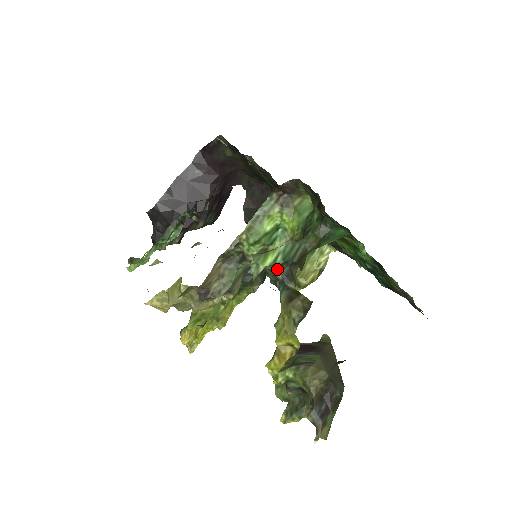
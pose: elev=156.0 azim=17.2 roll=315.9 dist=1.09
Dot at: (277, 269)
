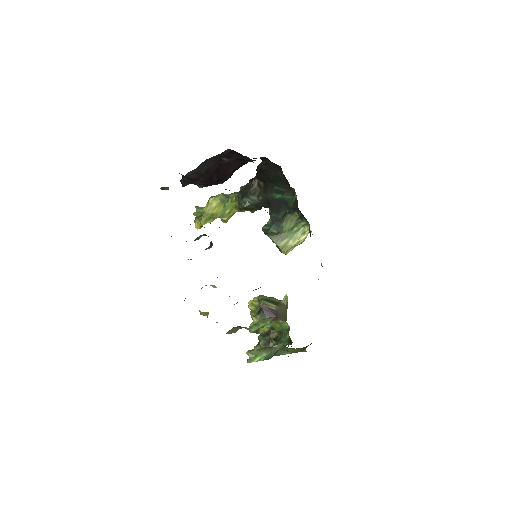
Dot at: (262, 333)
